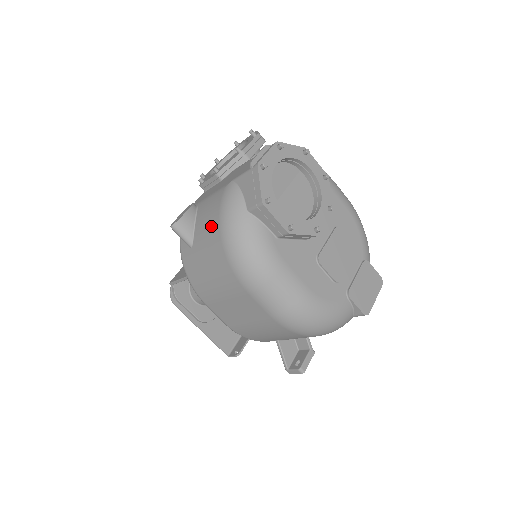
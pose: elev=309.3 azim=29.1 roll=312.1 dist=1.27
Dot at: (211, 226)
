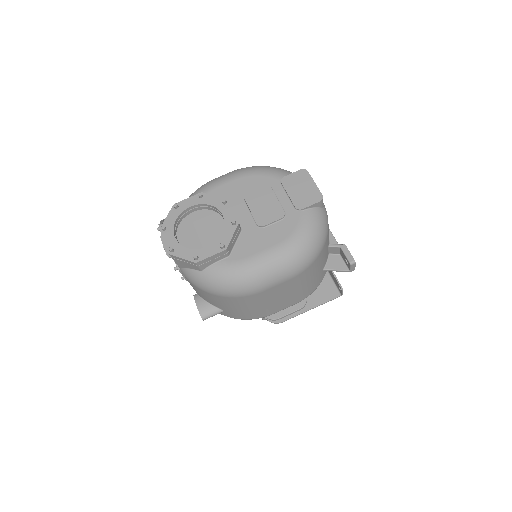
Dot at: (208, 296)
